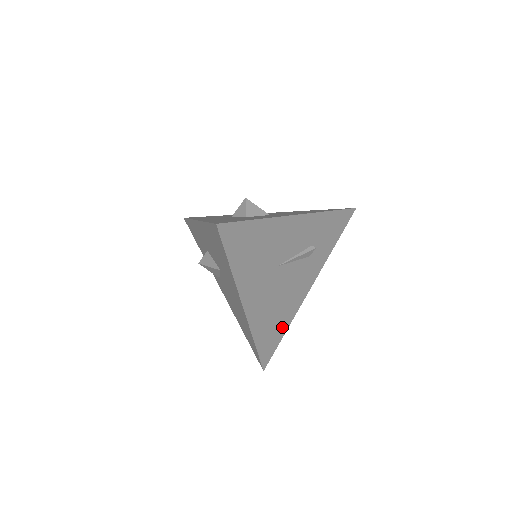
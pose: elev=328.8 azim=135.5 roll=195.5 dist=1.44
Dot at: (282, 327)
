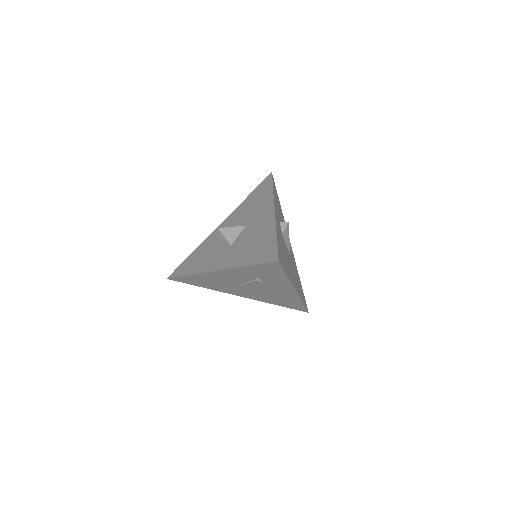
Dot at: (294, 302)
